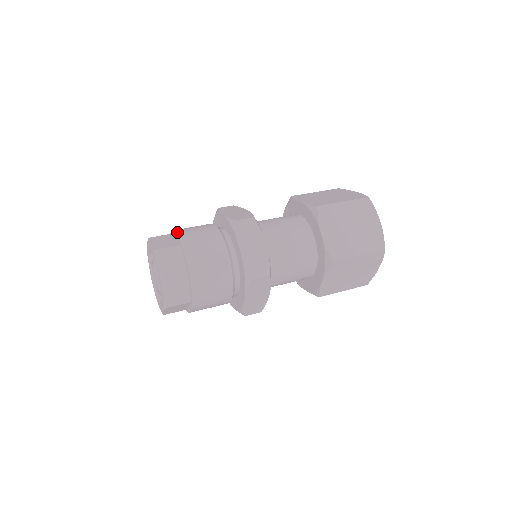
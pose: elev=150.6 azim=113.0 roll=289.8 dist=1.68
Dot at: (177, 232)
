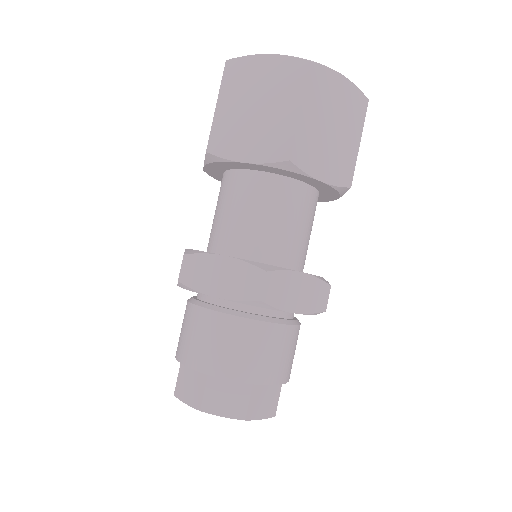
Dot at: (274, 384)
